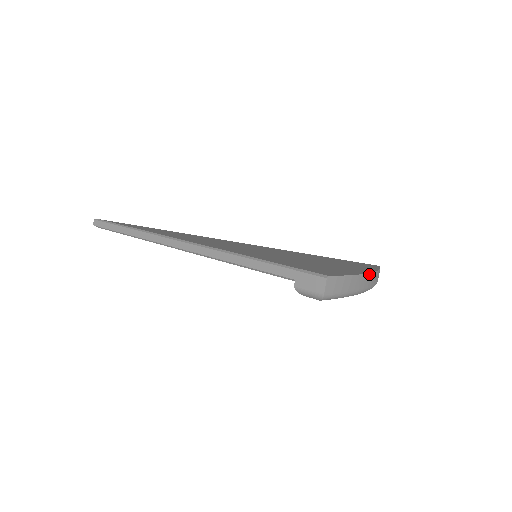
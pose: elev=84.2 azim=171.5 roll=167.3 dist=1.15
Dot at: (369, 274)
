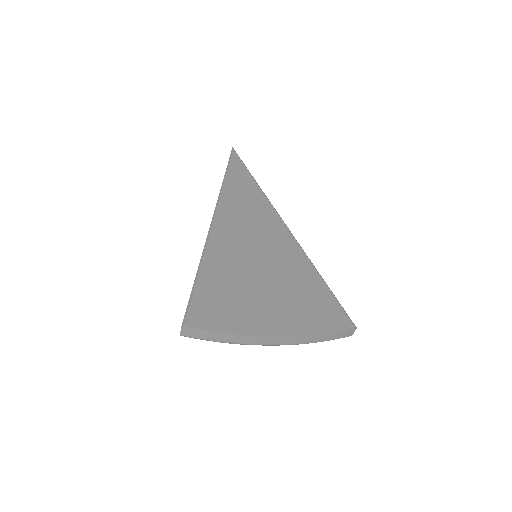
Dot at: (269, 337)
